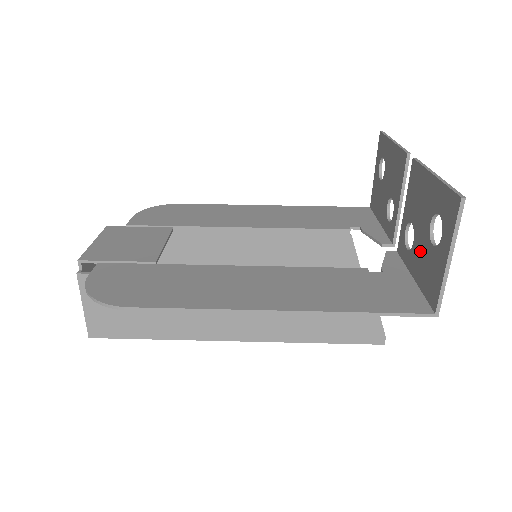
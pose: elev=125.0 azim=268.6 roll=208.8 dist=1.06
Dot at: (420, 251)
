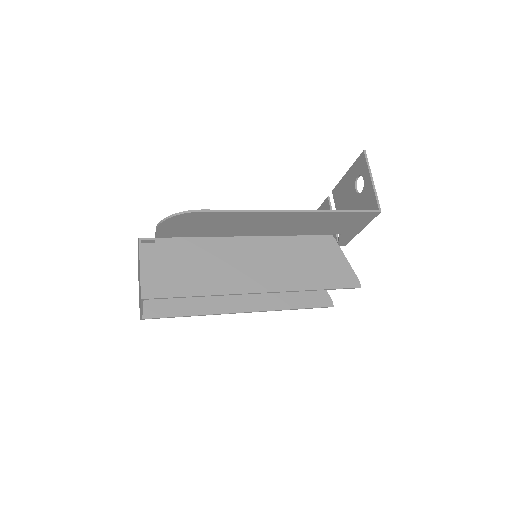
Dot at: (356, 209)
